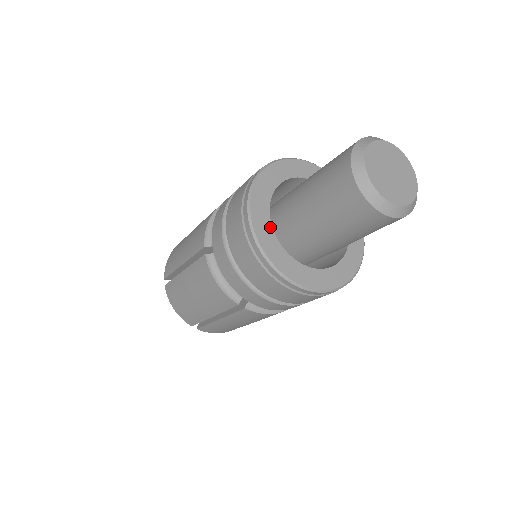
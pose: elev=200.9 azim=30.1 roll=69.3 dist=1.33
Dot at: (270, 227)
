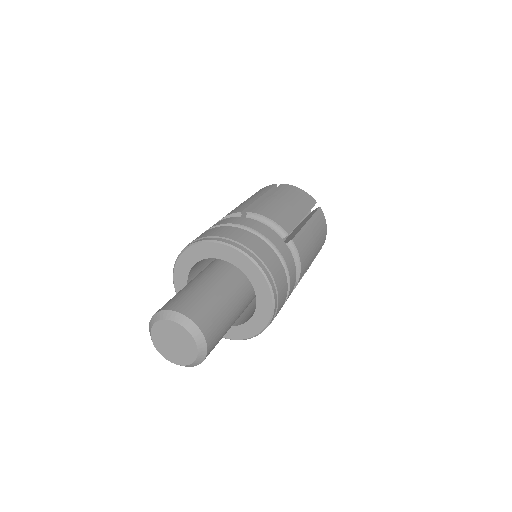
Dot at: (186, 279)
